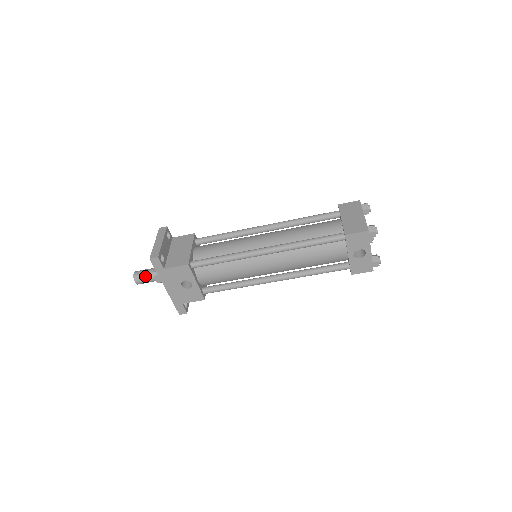
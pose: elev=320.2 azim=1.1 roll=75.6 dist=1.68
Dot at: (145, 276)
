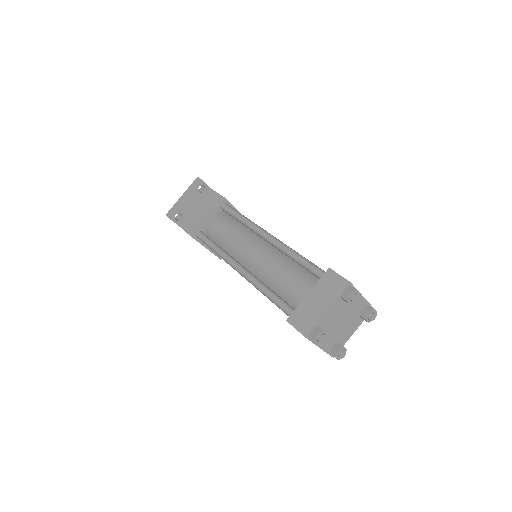
Dot at: occluded
